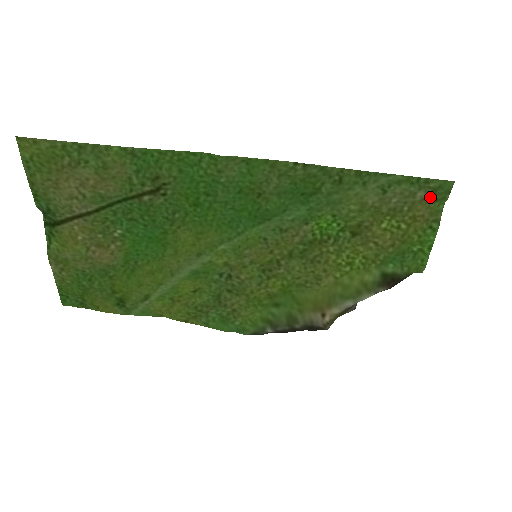
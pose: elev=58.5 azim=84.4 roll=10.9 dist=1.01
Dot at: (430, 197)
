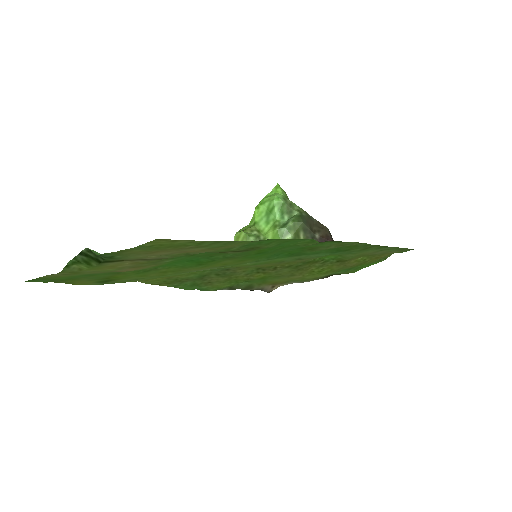
Dot at: (396, 252)
